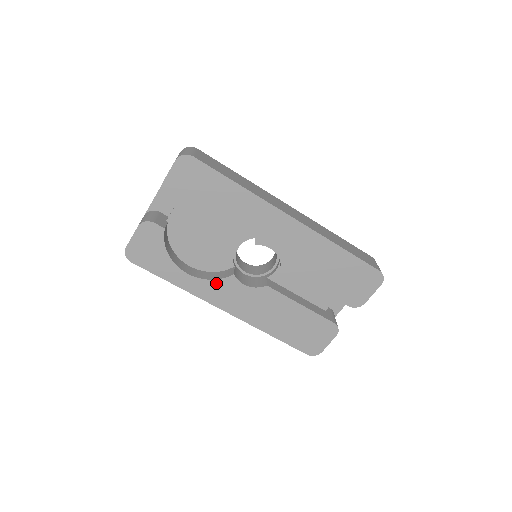
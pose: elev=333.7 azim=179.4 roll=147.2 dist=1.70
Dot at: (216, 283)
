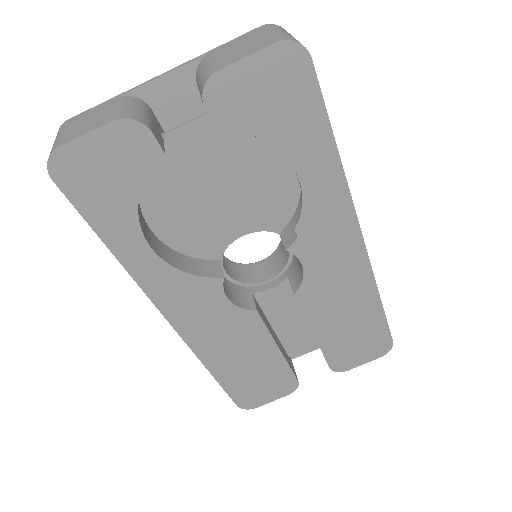
Dot at: (187, 279)
